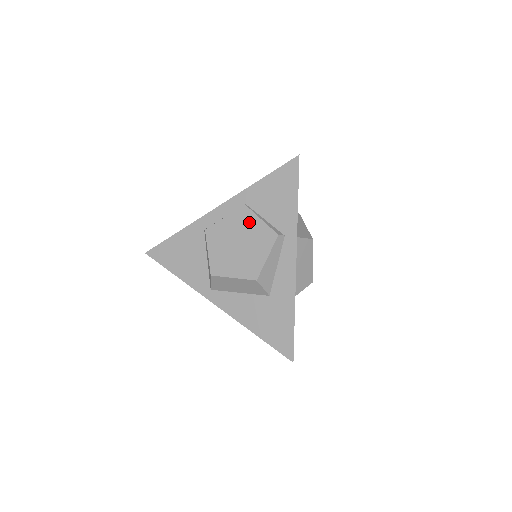
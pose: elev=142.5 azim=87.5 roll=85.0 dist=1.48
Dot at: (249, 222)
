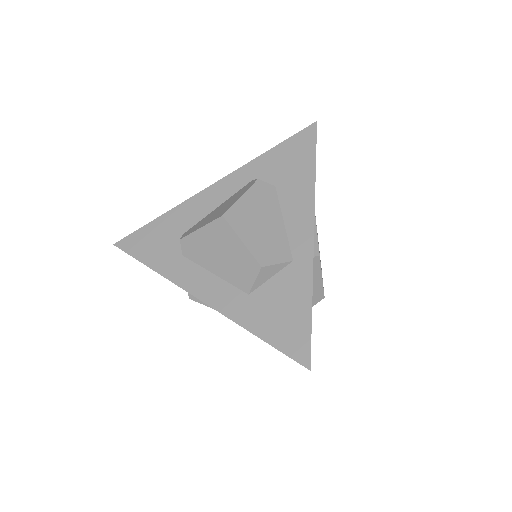
Dot at: occluded
